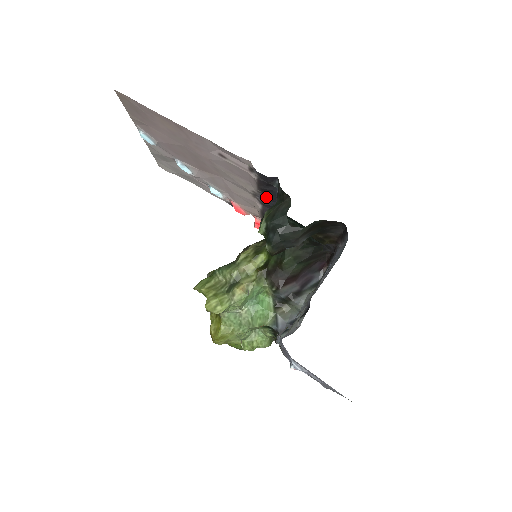
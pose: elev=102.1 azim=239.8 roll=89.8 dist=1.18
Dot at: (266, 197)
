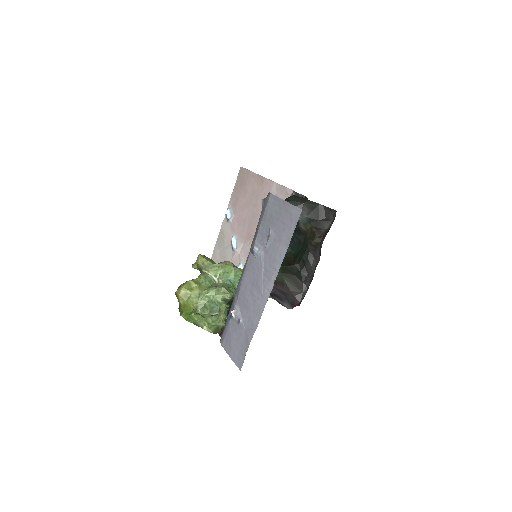
Dot at: occluded
